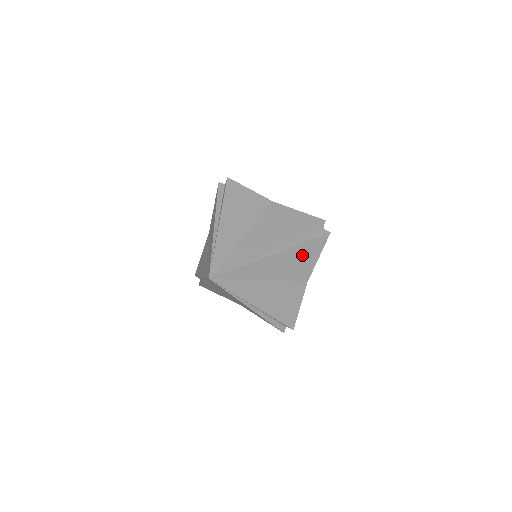
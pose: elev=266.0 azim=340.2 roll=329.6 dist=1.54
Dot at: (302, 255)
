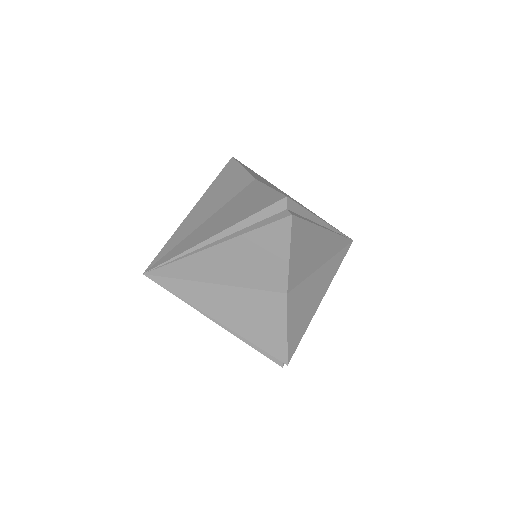
Dot at: (259, 250)
